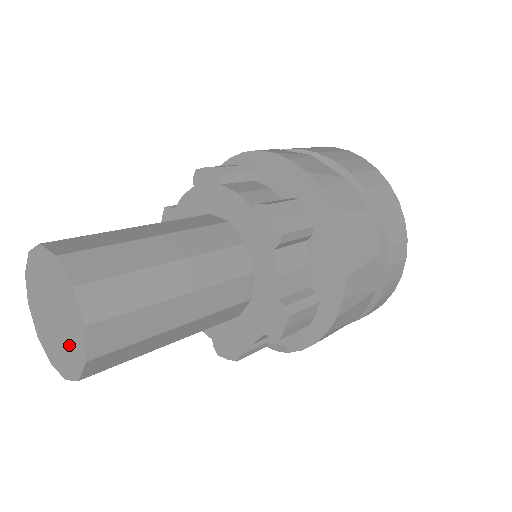
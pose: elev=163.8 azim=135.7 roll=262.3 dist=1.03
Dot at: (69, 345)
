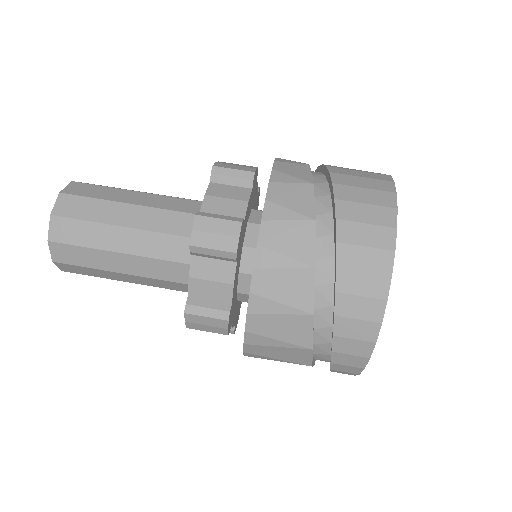
Dot at: occluded
